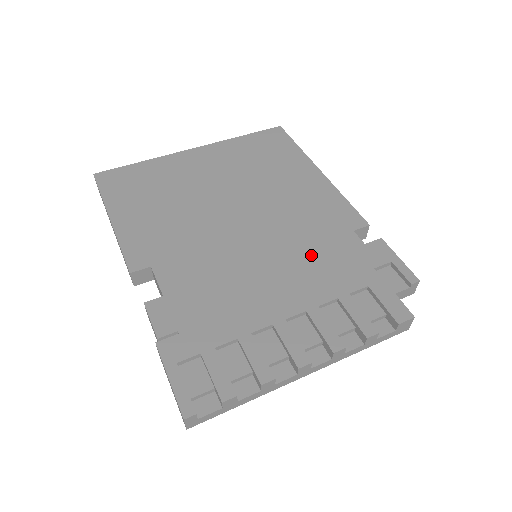
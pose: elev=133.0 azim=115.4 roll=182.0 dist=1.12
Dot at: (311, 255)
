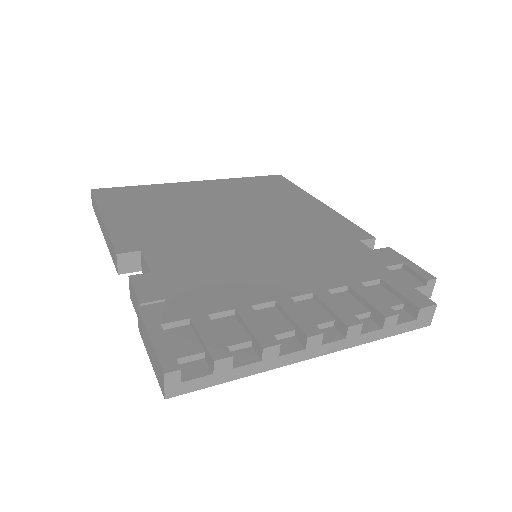
Dot at: (316, 253)
